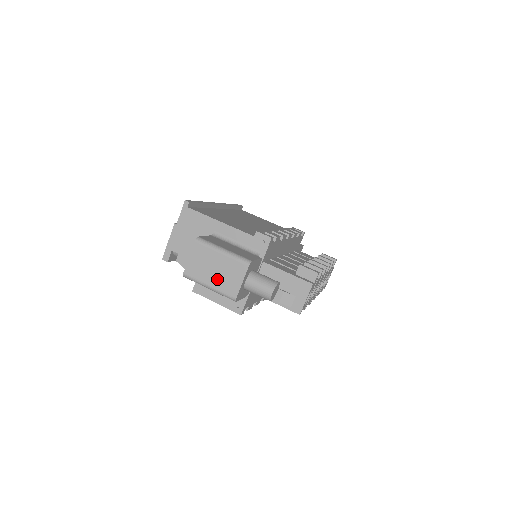
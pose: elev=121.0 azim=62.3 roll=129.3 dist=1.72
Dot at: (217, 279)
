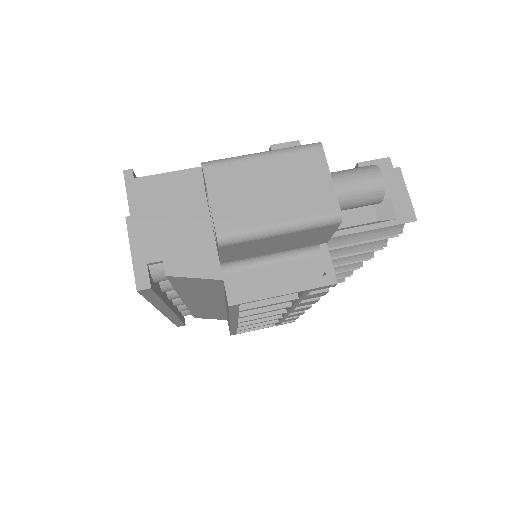
Dot at: (285, 202)
